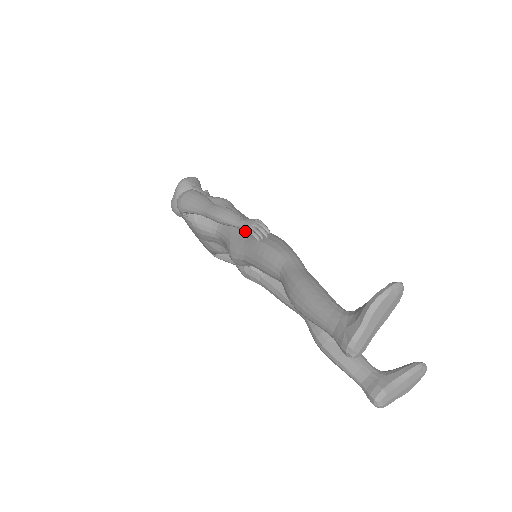
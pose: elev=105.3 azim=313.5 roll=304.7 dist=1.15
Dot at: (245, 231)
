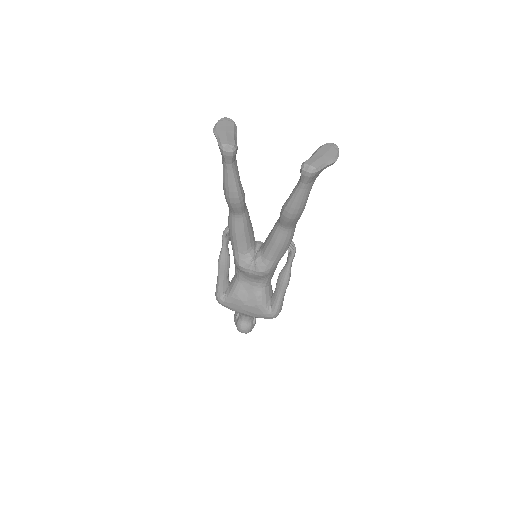
Dot at: (225, 240)
